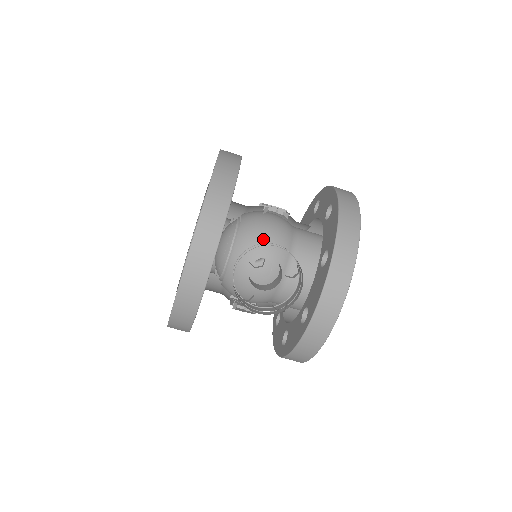
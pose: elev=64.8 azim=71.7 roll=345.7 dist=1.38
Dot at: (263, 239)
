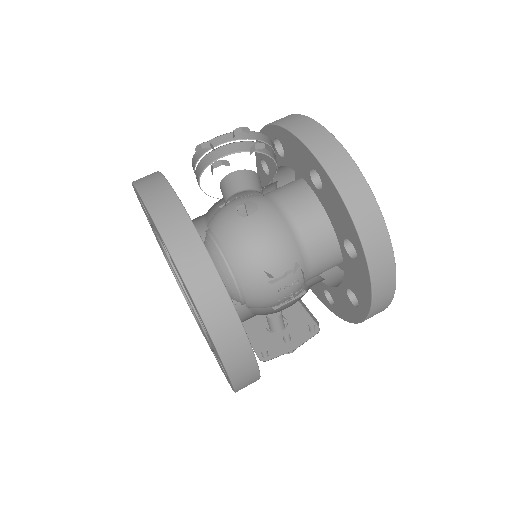
Dot at: (228, 203)
